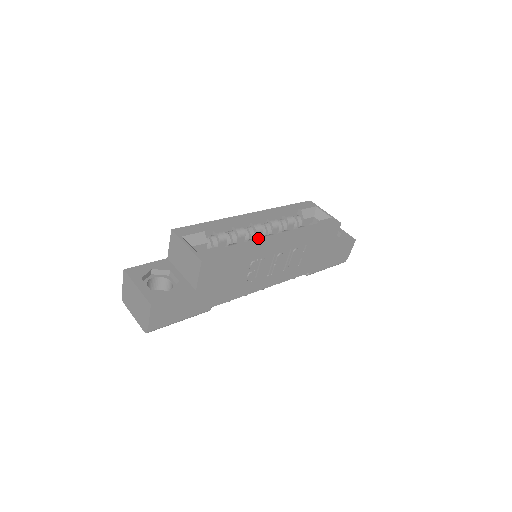
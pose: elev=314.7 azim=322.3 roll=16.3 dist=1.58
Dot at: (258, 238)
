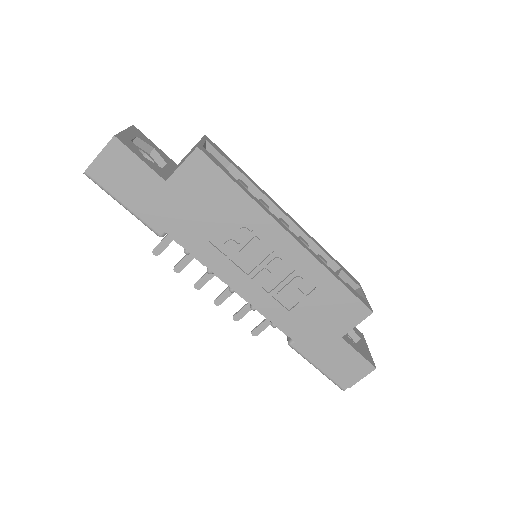
Dot at: occluded
